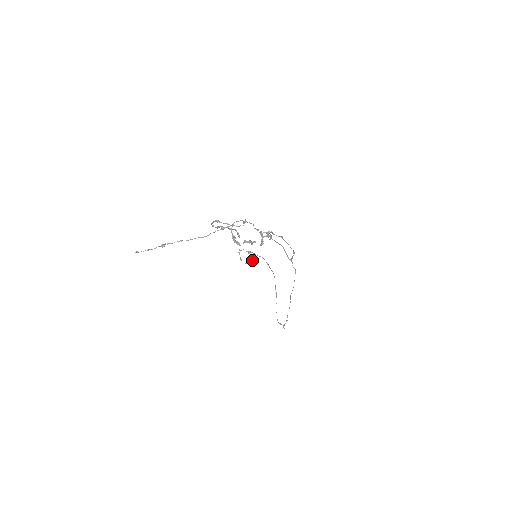
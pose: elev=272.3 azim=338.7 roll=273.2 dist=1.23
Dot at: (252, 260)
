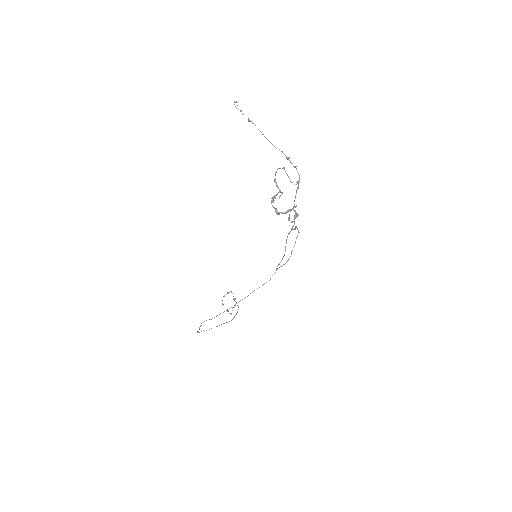
Dot at: (227, 311)
